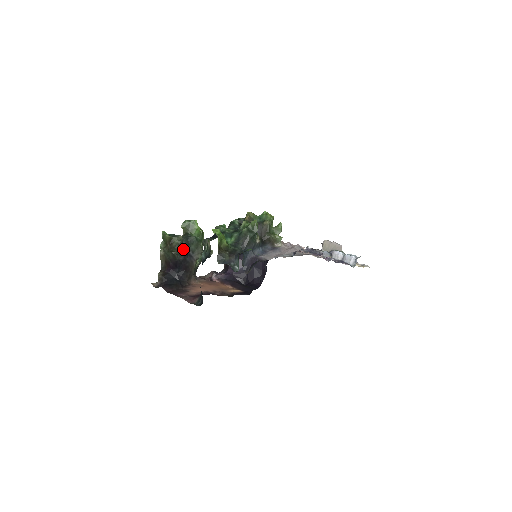
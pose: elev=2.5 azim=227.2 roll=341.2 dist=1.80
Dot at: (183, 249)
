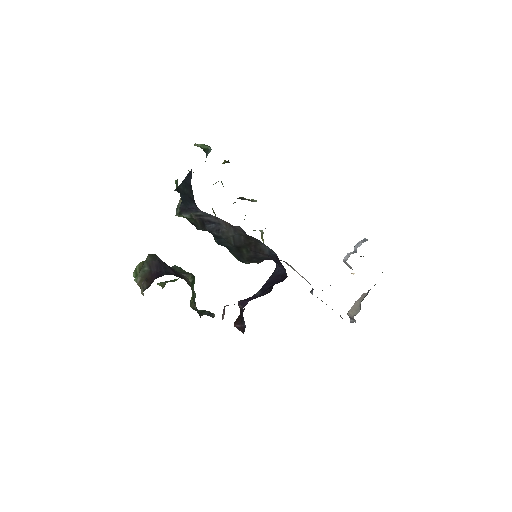
Dot at: occluded
